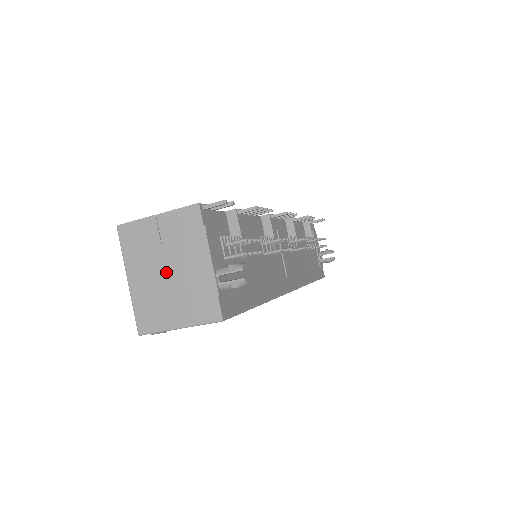
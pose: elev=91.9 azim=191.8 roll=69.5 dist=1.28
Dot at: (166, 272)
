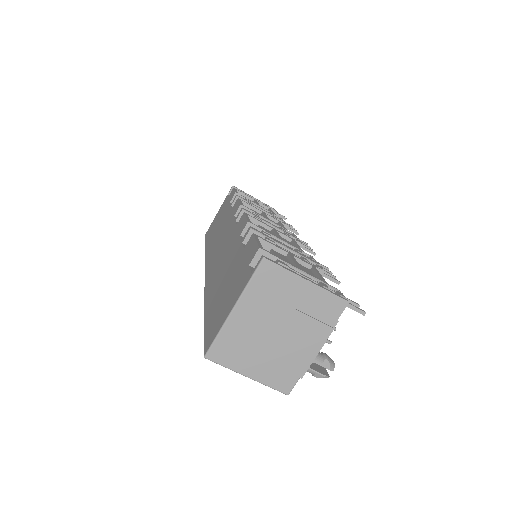
Dot at: (275, 330)
